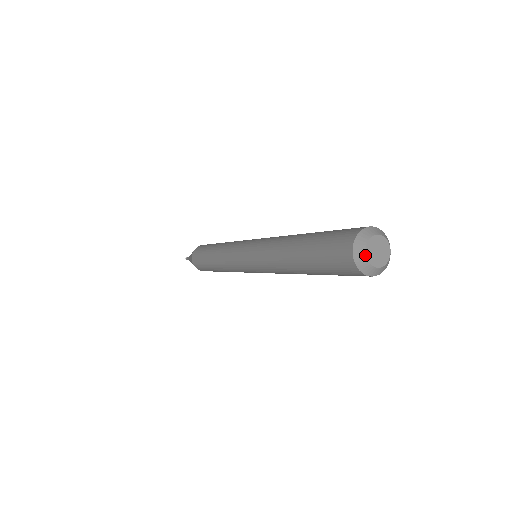
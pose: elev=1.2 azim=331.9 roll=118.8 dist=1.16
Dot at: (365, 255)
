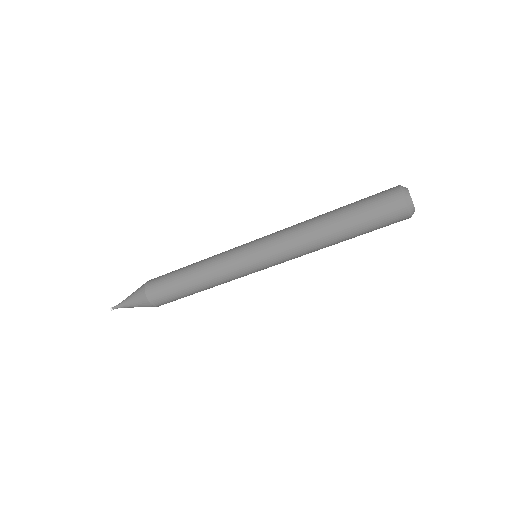
Dot at: (412, 202)
